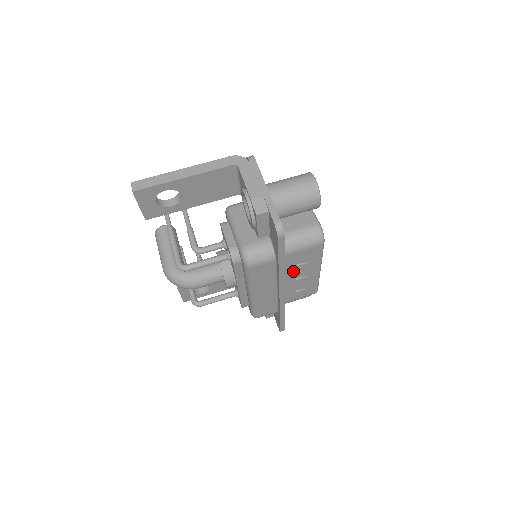
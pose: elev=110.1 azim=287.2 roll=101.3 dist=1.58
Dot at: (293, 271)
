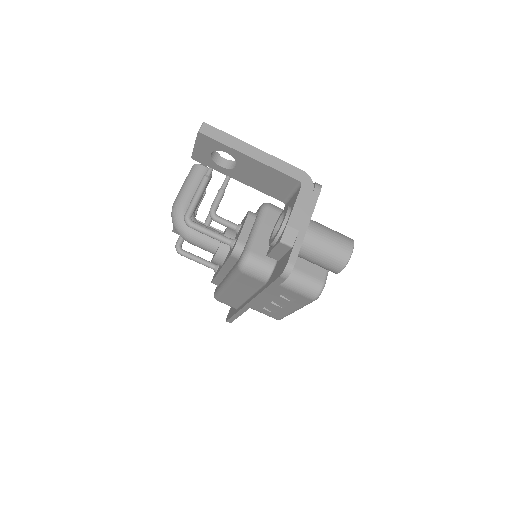
Dot at: (273, 296)
